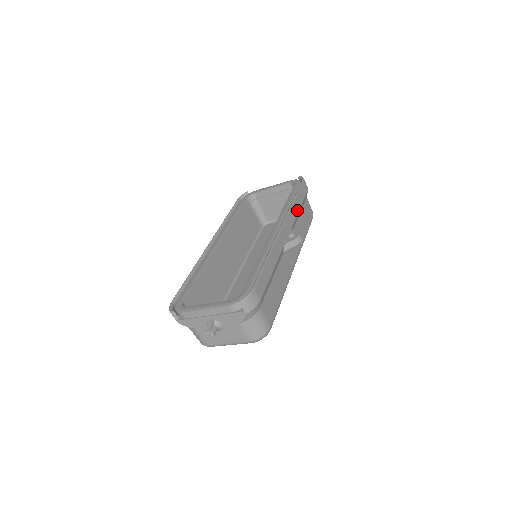
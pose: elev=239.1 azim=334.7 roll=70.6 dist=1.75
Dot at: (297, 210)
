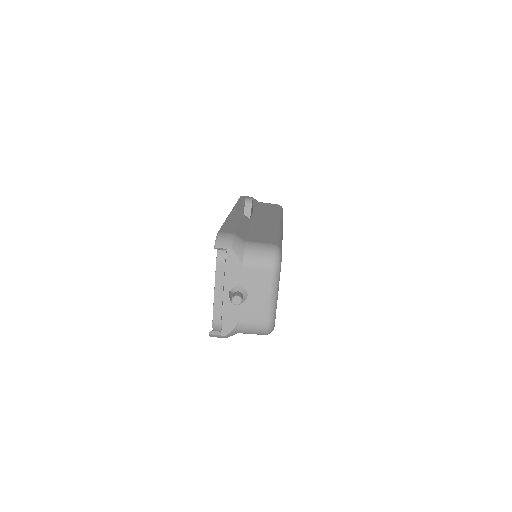
Dot at: occluded
